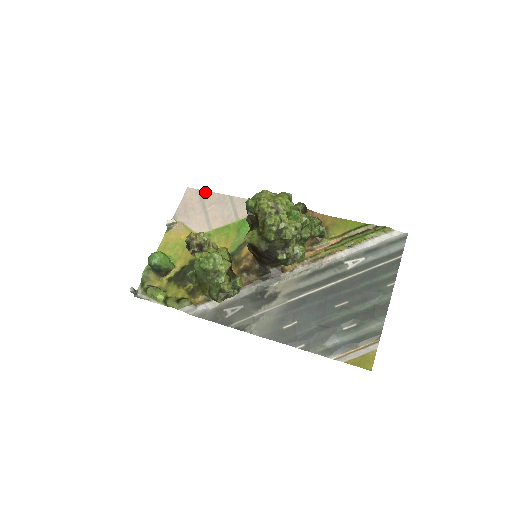
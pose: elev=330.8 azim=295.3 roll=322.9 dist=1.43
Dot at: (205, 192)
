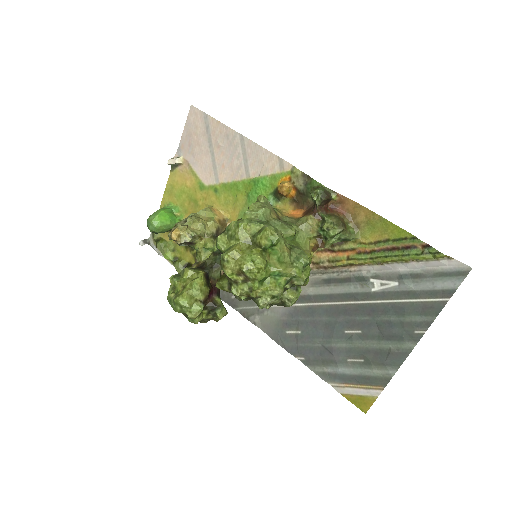
Dot at: (211, 119)
